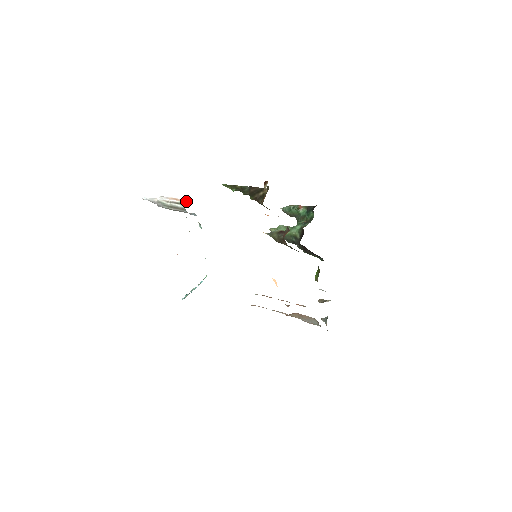
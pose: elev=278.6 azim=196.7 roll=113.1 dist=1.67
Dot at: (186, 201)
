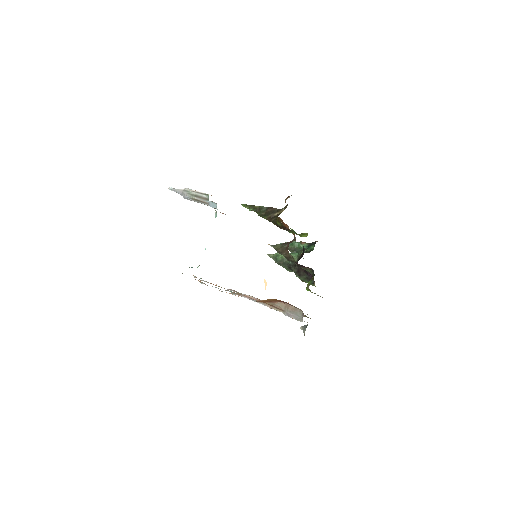
Dot at: (211, 195)
